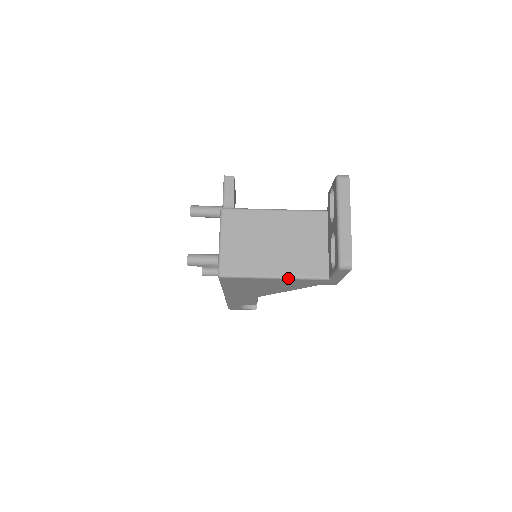
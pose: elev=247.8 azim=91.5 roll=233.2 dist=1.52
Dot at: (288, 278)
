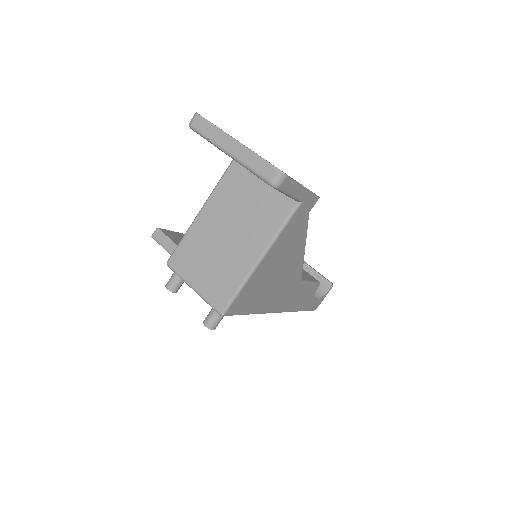
Dot at: (270, 247)
